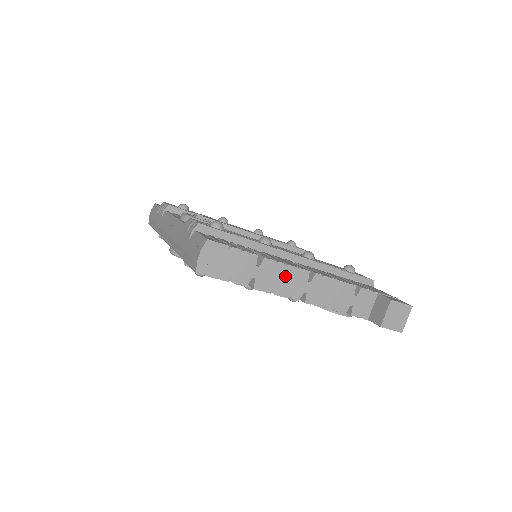
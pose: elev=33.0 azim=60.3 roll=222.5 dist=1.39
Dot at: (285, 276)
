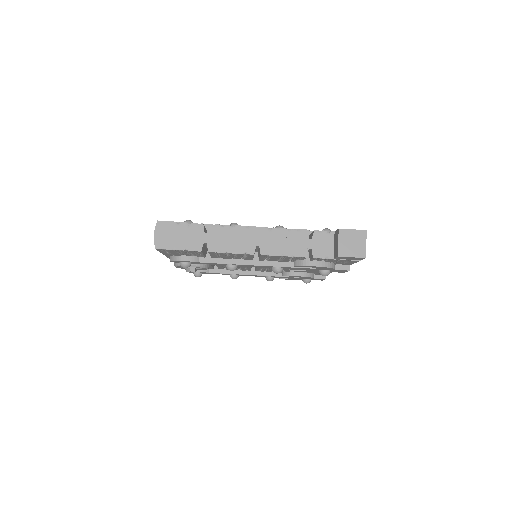
Dot at: (233, 235)
